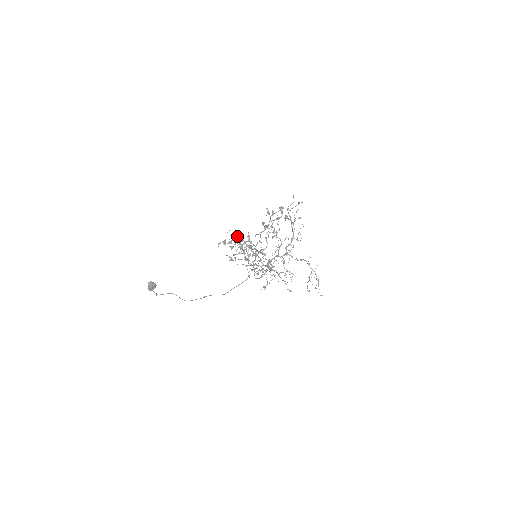
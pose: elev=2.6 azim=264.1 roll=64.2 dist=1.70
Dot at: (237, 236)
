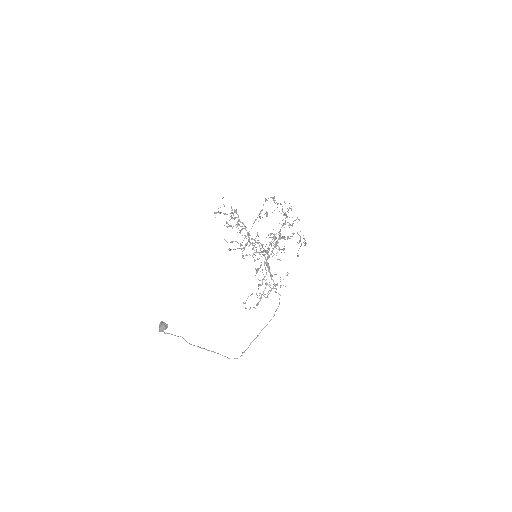
Dot at: occluded
